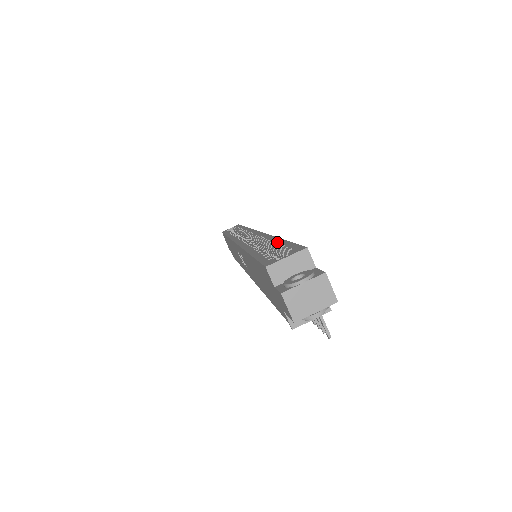
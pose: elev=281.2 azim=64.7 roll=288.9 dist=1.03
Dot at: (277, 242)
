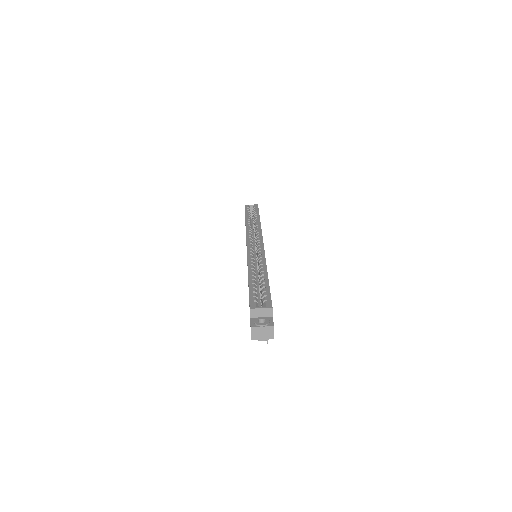
Dot at: (265, 281)
